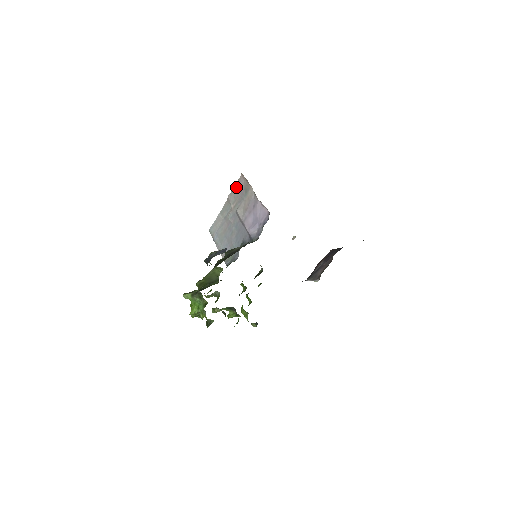
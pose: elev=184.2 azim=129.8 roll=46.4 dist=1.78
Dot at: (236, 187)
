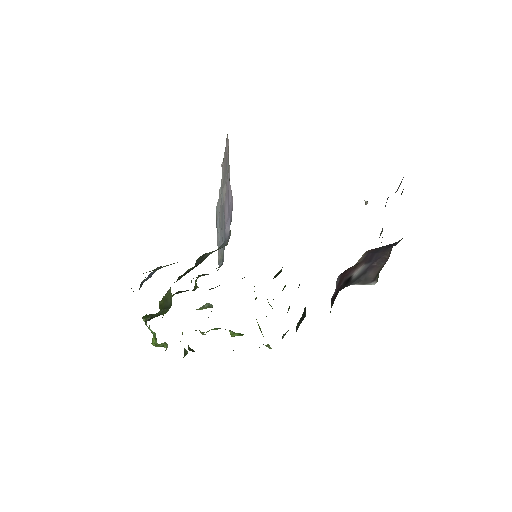
Dot at: (225, 152)
